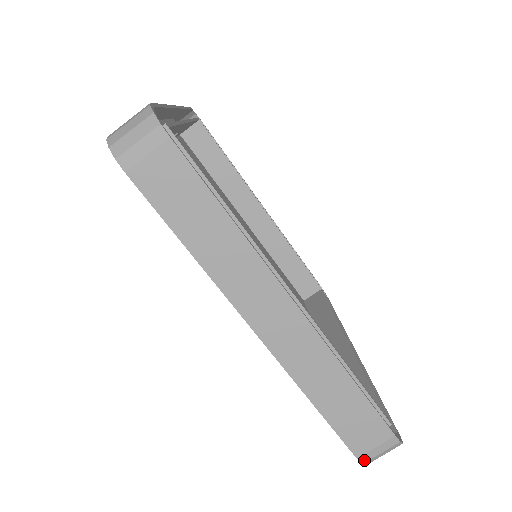
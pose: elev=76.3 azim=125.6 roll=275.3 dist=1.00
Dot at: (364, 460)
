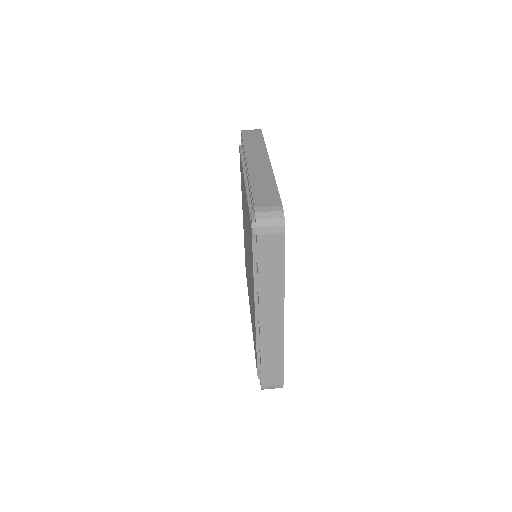
Dot at: (257, 211)
